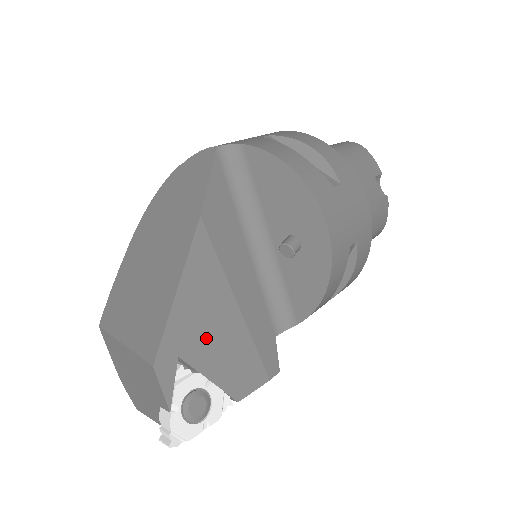
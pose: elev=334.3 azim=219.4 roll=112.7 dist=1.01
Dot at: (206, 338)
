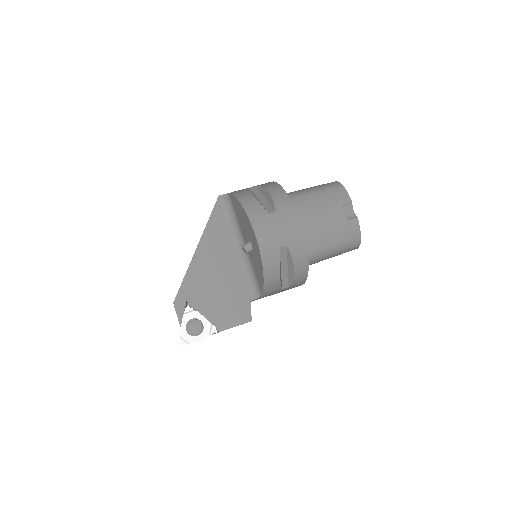
Dot at: (203, 294)
